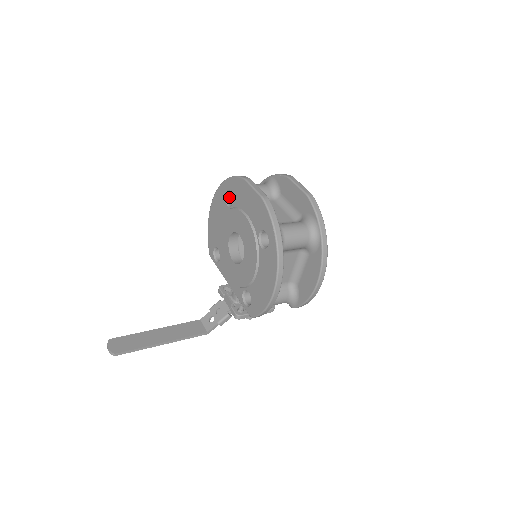
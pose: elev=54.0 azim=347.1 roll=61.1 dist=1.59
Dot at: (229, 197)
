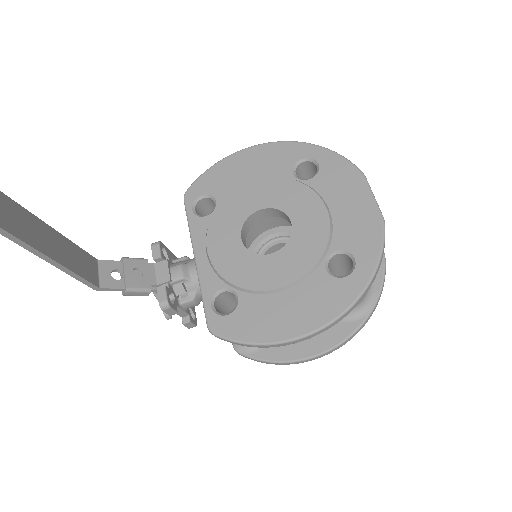
Dot at: (300, 166)
